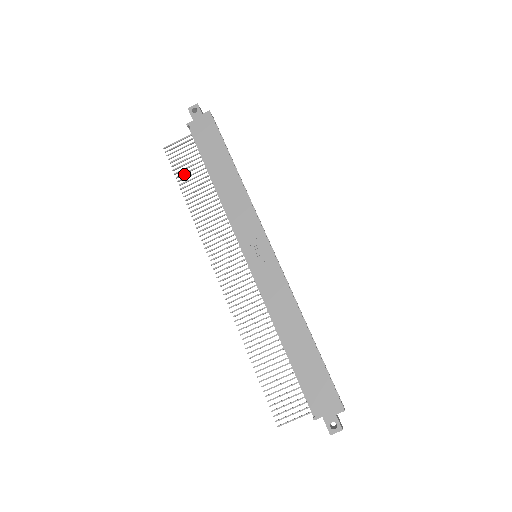
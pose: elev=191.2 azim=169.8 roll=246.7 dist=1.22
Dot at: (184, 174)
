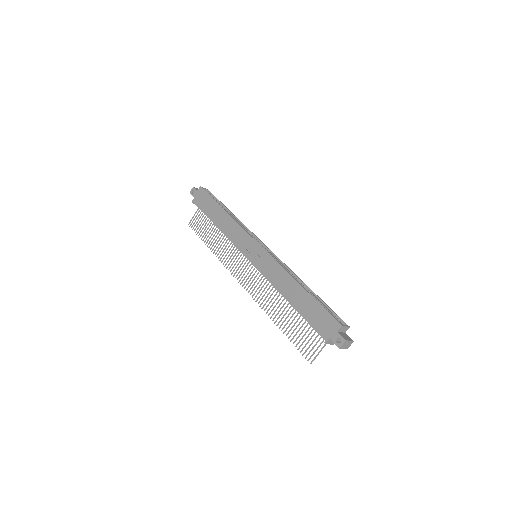
Dot at: occluded
